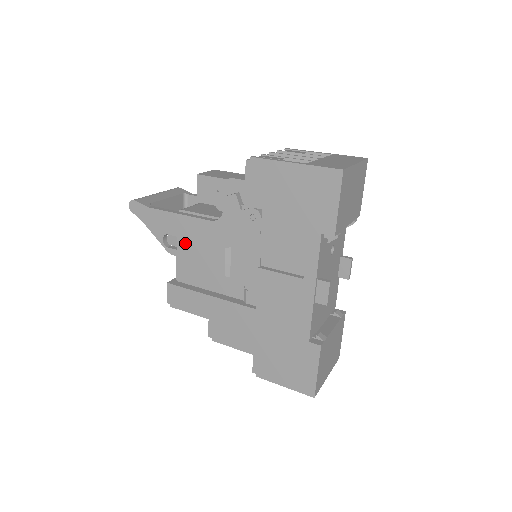
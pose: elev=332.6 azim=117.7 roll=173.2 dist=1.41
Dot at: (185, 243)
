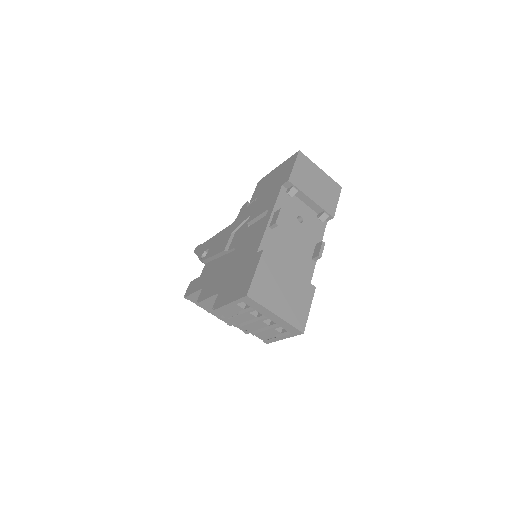
Dot at: (212, 248)
